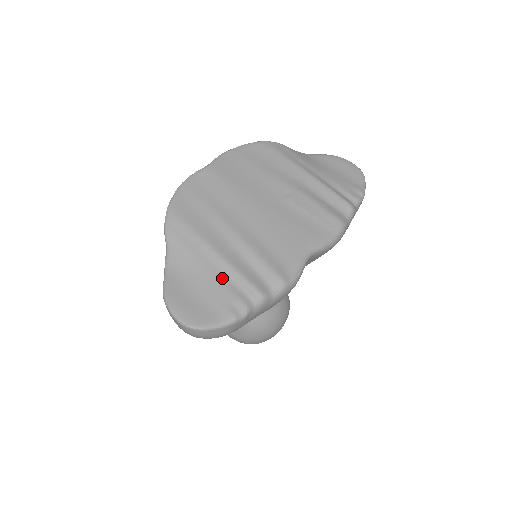
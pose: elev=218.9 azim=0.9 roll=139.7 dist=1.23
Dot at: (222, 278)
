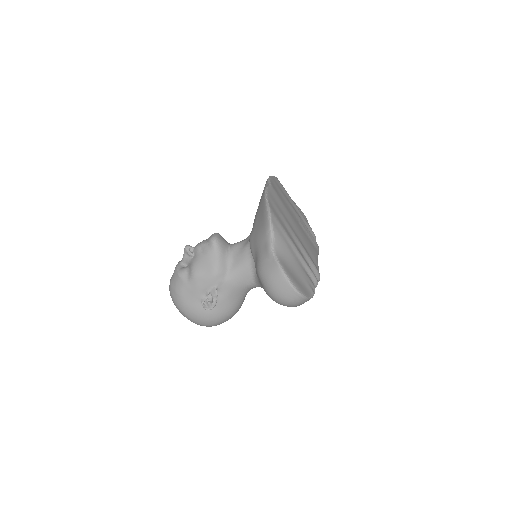
Dot at: (302, 266)
